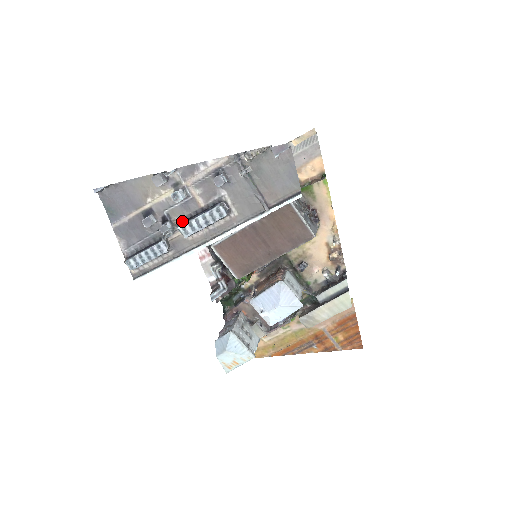
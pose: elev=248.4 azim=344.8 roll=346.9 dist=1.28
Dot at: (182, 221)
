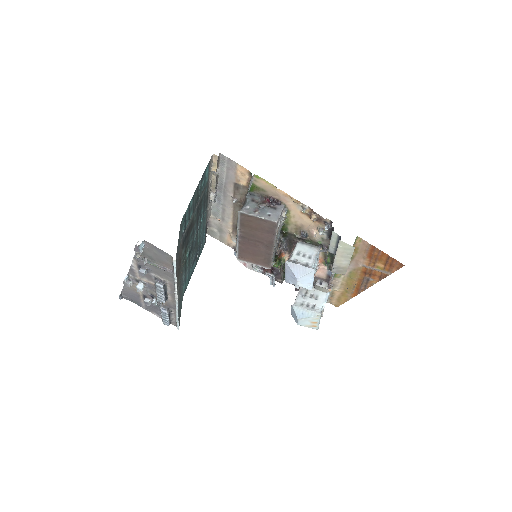
Dot at: occluded
